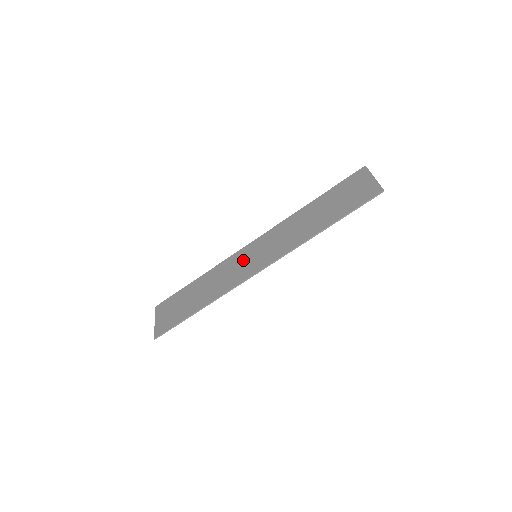
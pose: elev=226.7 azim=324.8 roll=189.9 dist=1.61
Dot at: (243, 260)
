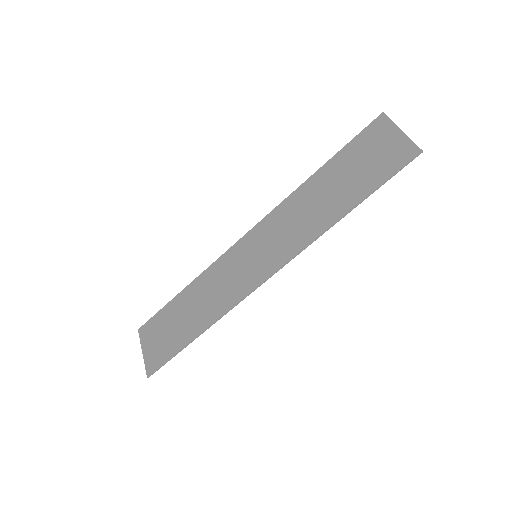
Dot at: (239, 263)
